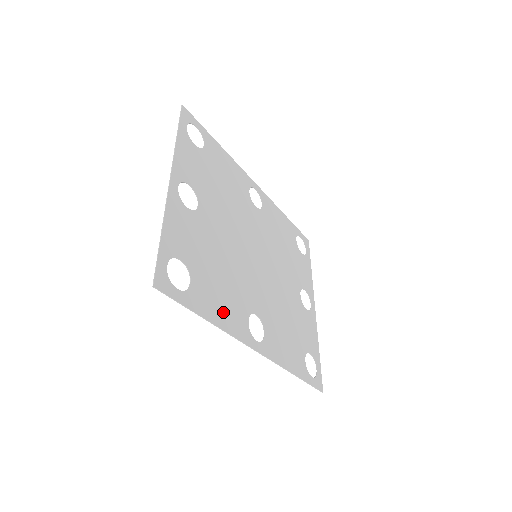
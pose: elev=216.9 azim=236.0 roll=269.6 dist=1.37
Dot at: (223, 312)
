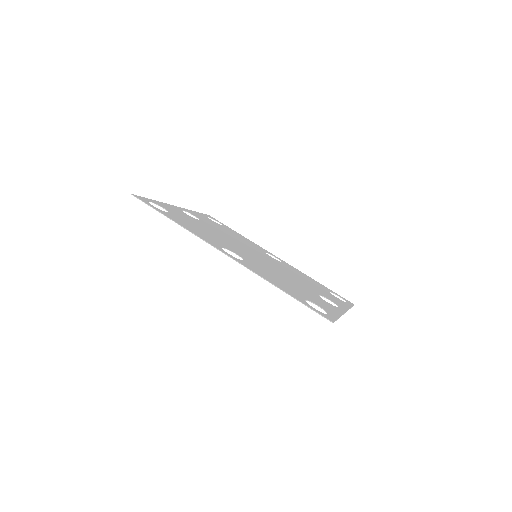
Dot at: (193, 230)
